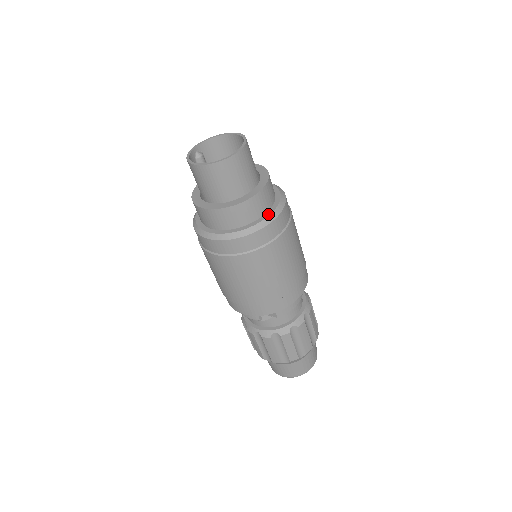
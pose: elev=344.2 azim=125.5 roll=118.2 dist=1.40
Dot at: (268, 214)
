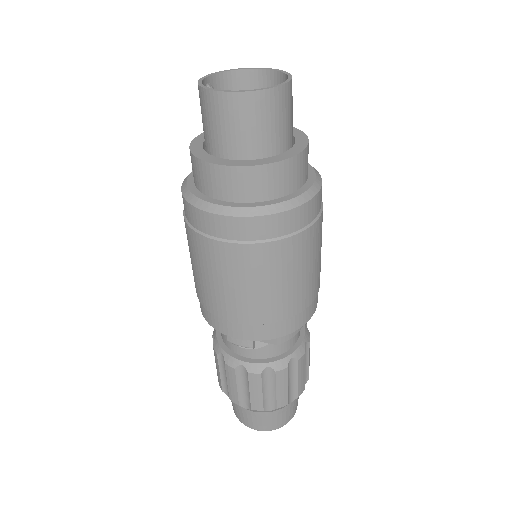
Dot at: (305, 188)
